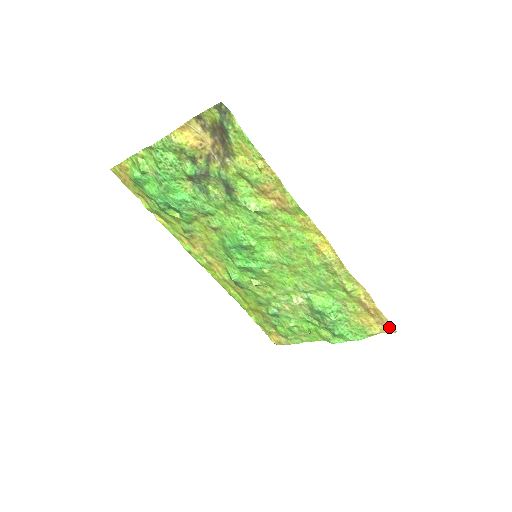
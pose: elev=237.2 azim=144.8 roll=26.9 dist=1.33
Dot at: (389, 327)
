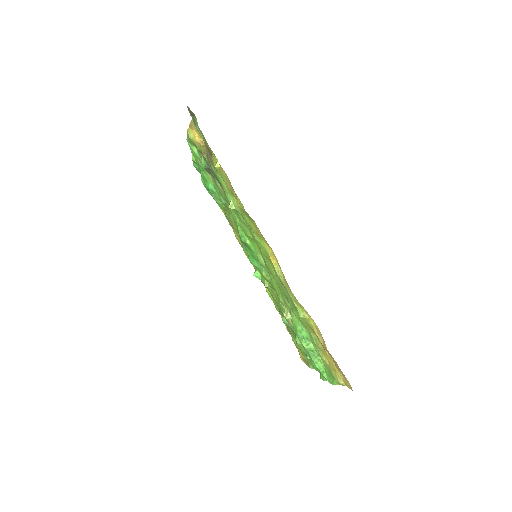
Dot at: (347, 380)
